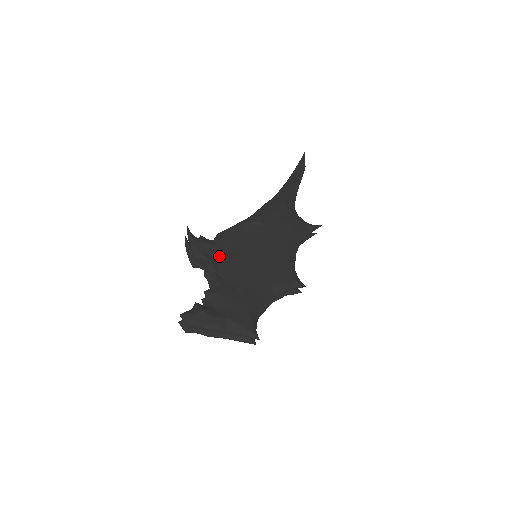
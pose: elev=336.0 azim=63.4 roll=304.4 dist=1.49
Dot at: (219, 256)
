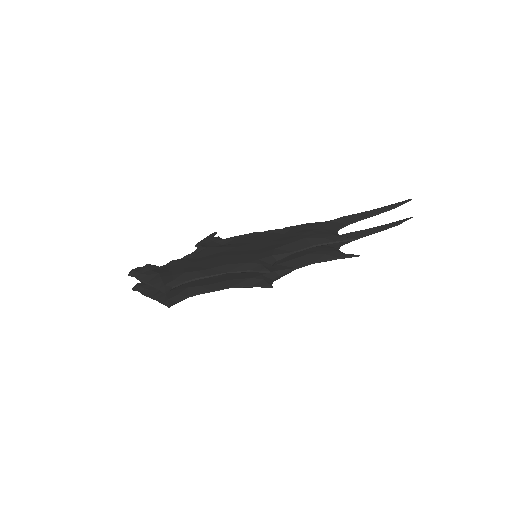
Dot at: (214, 245)
